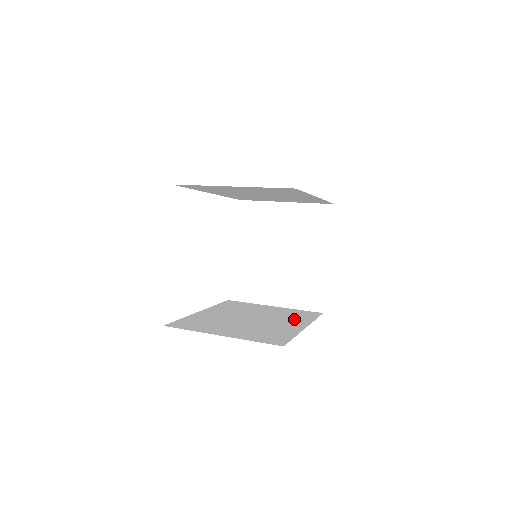
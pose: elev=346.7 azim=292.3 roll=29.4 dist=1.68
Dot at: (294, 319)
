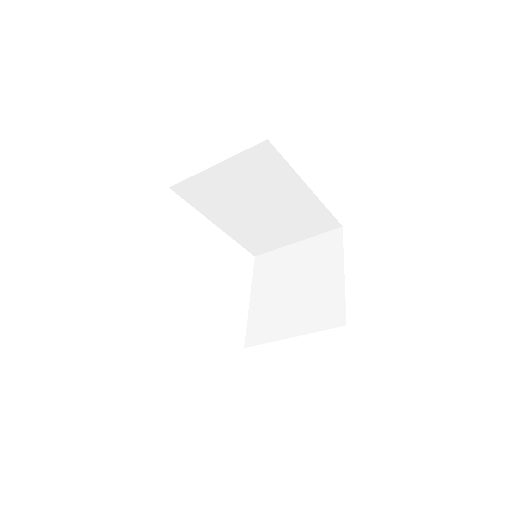
Dot at: occluded
